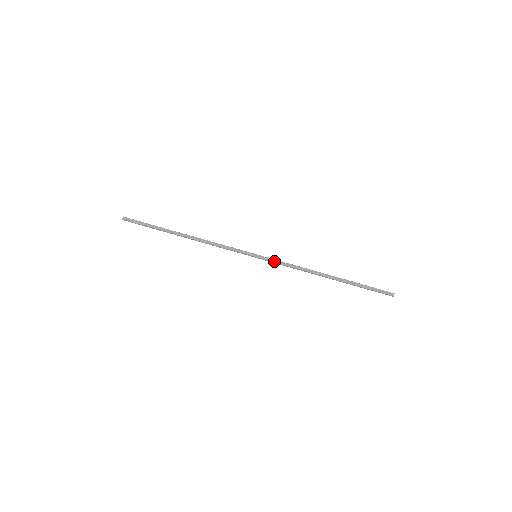
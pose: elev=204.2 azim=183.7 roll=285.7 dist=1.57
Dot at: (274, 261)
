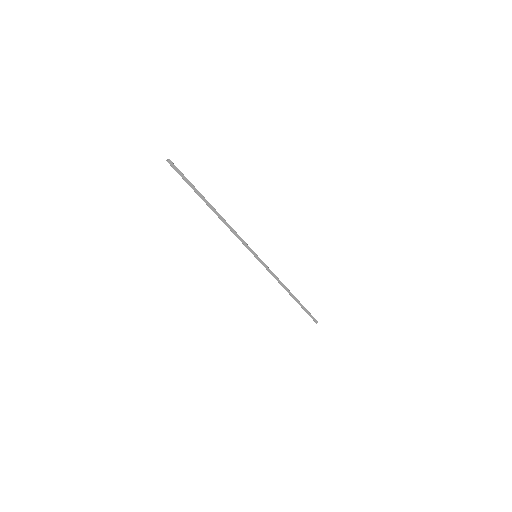
Dot at: (265, 267)
